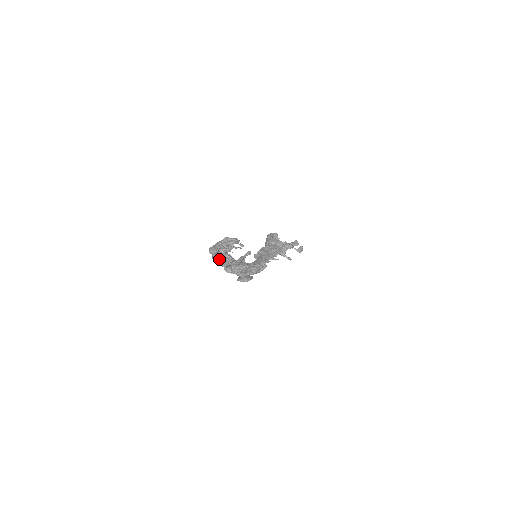
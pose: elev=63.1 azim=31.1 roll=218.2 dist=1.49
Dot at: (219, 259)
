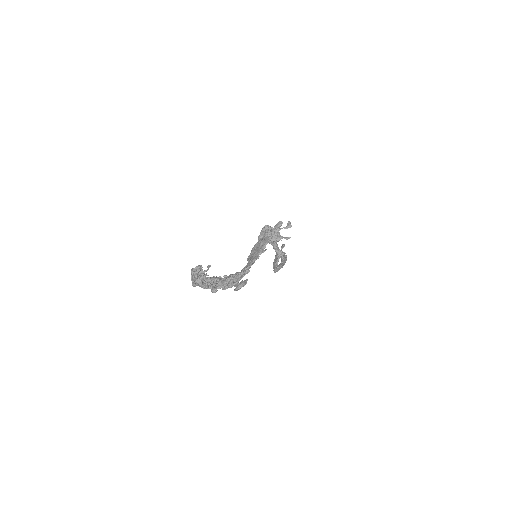
Dot at: (206, 286)
